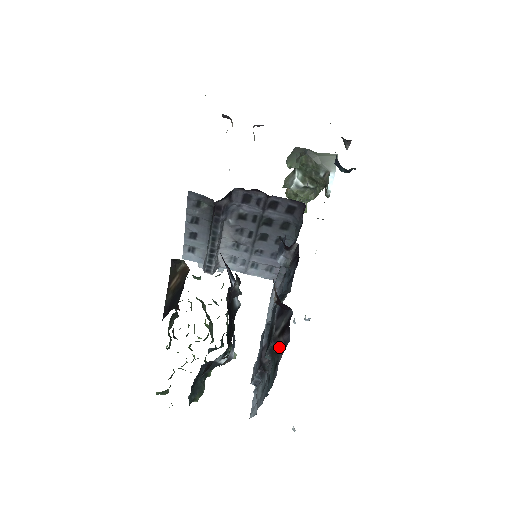
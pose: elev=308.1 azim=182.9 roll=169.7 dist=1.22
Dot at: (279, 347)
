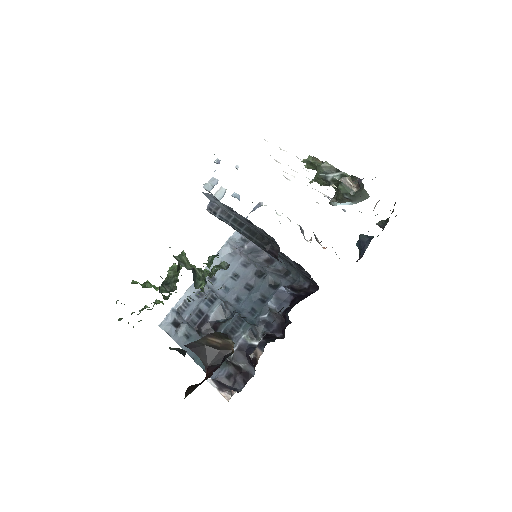
Dot at: (226, 362)
